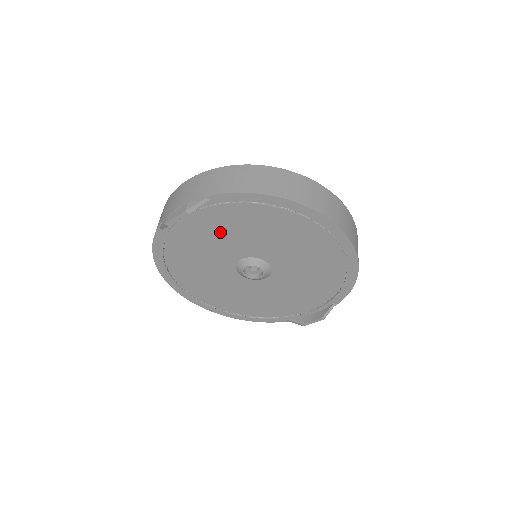
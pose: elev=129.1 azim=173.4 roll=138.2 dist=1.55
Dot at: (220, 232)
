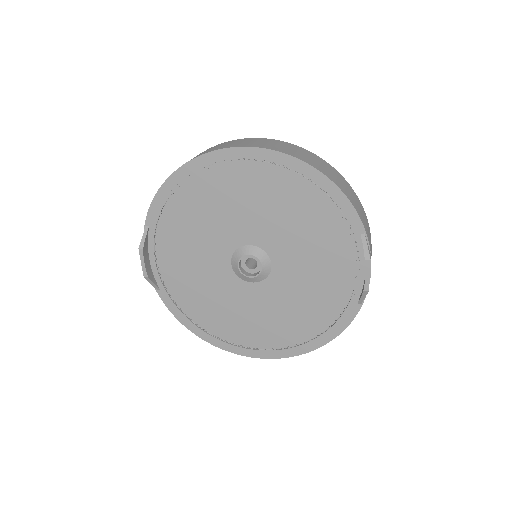
Dot at: (188, 250)
